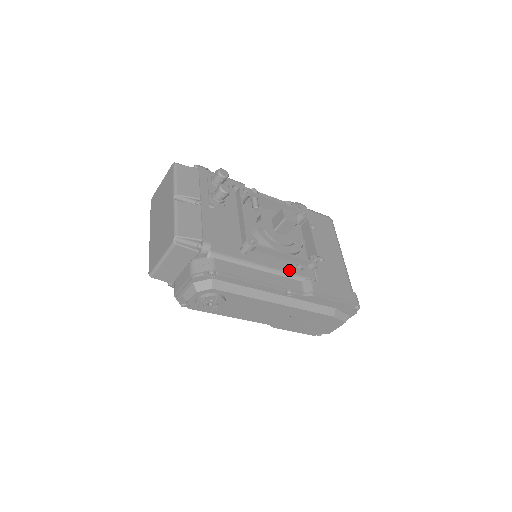
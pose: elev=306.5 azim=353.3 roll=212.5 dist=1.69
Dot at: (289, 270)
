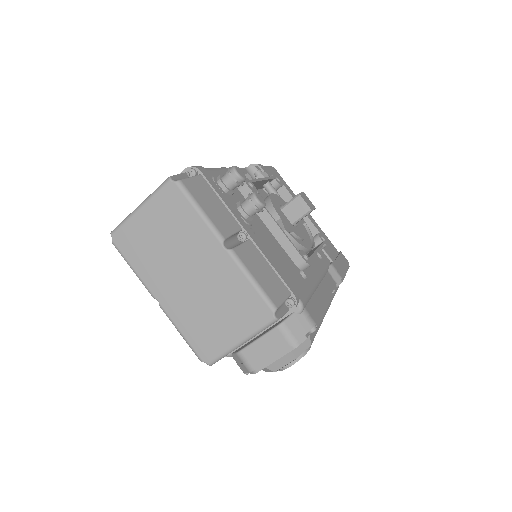
Dot at: (322, 267)
